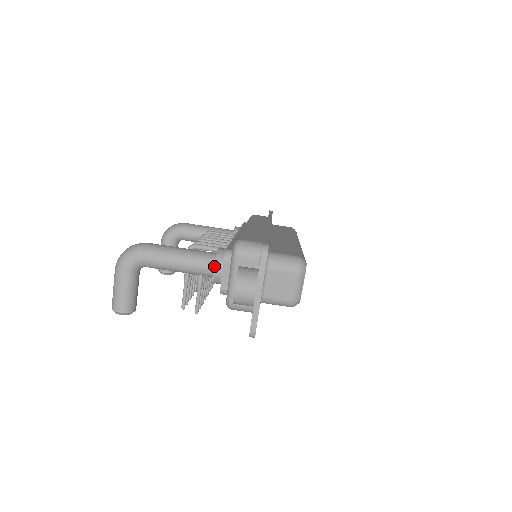
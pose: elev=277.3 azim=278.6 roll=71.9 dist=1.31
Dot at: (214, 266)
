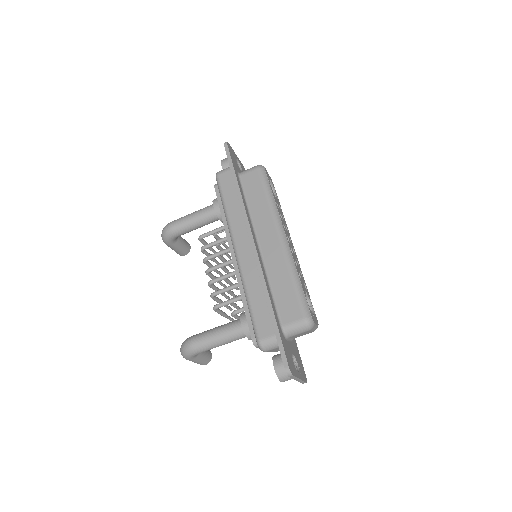
Dot at: (248, 339)
